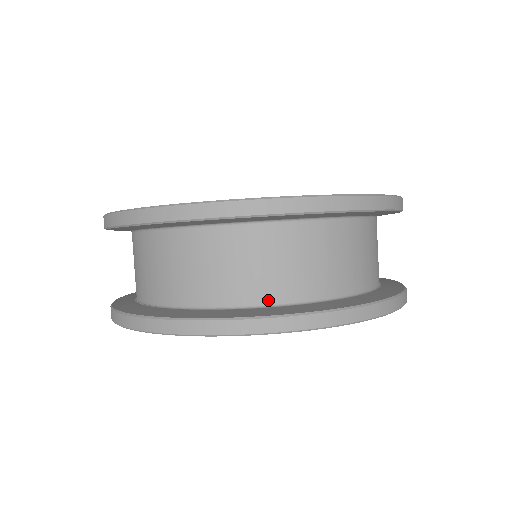
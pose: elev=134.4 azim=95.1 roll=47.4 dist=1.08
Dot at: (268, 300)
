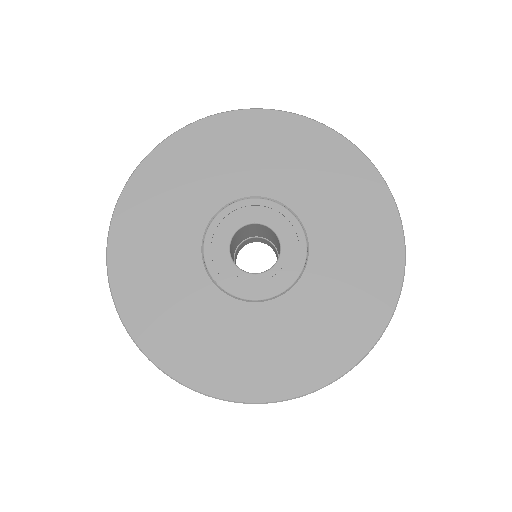
Dot at: occluded
